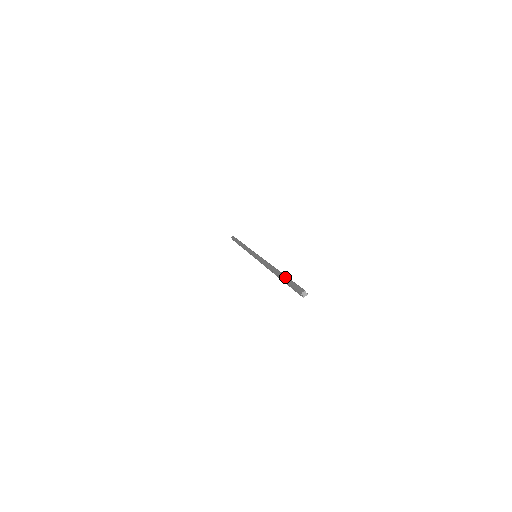
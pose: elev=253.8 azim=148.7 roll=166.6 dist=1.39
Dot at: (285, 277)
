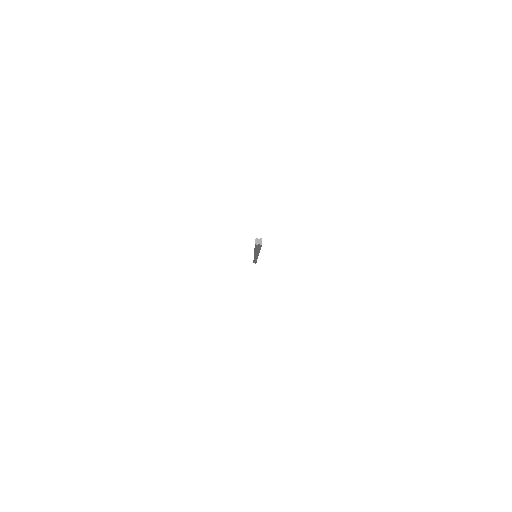
Dot at: occluded
